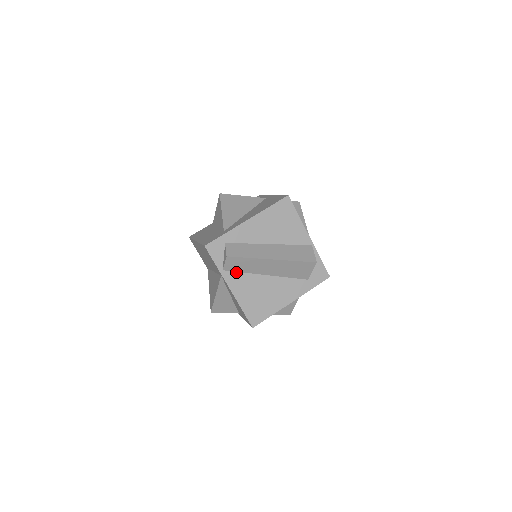
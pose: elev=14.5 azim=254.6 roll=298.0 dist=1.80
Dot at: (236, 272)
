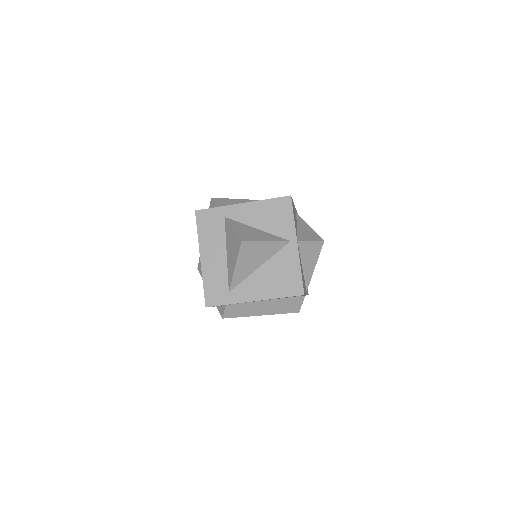
Dot at: occluded
